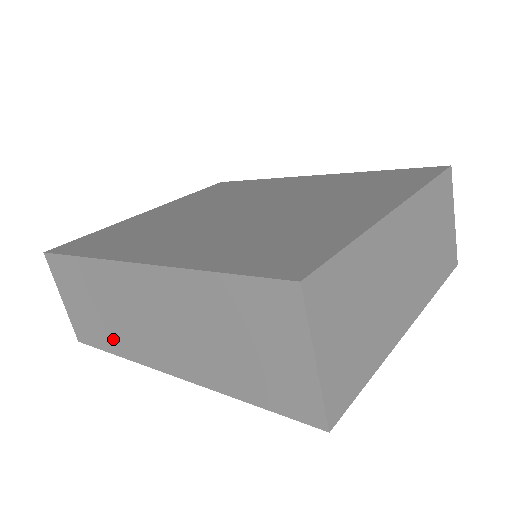
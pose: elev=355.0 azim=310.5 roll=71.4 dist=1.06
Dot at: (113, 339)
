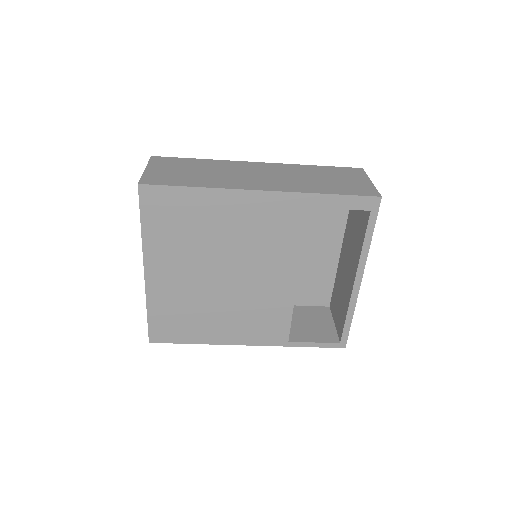
Dot at: (202, 181)
